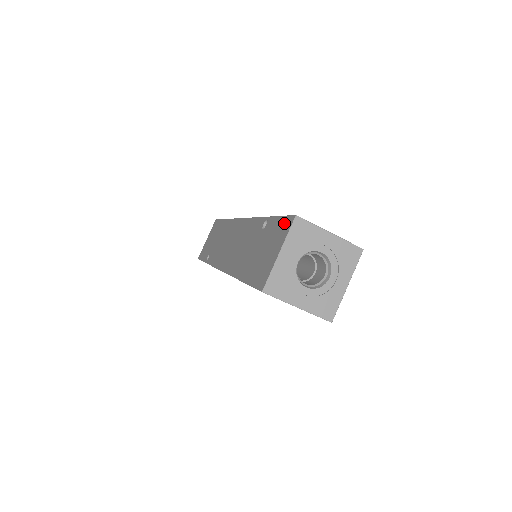
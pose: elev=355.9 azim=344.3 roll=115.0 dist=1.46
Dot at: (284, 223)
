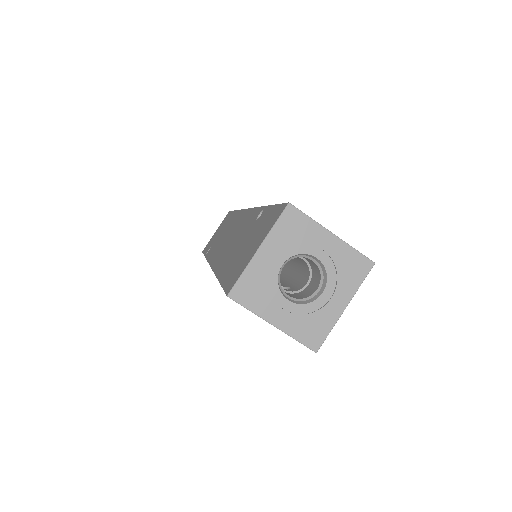
Dot at: (275, 212)
